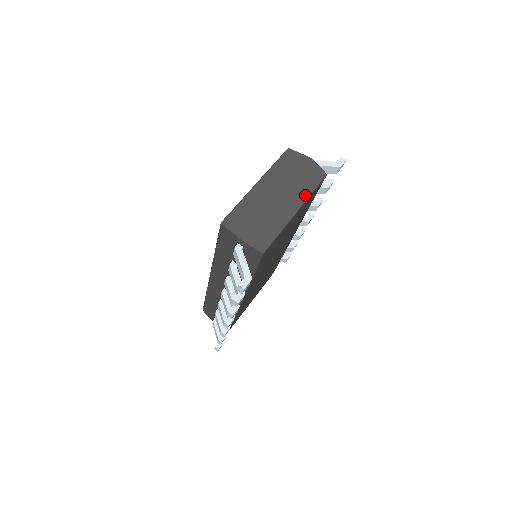
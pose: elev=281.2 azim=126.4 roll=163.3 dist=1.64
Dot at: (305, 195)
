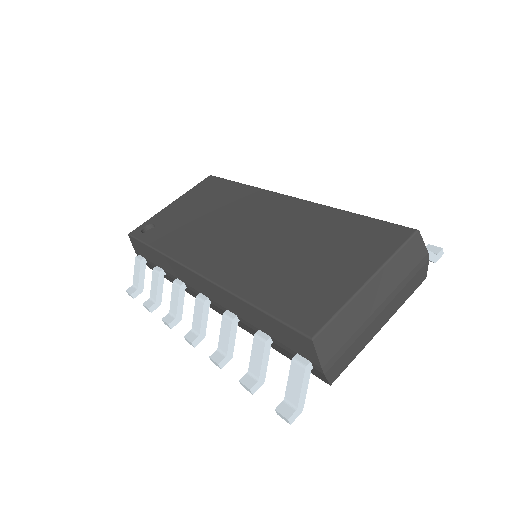
Dot at: (398, 307)
